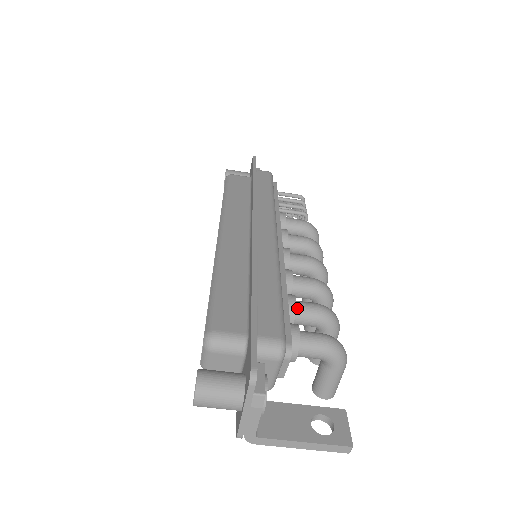
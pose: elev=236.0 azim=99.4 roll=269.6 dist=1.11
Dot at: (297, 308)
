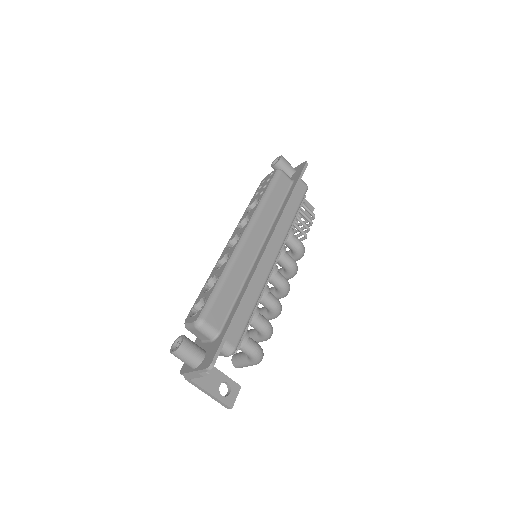
Dot at: (256, 319)
